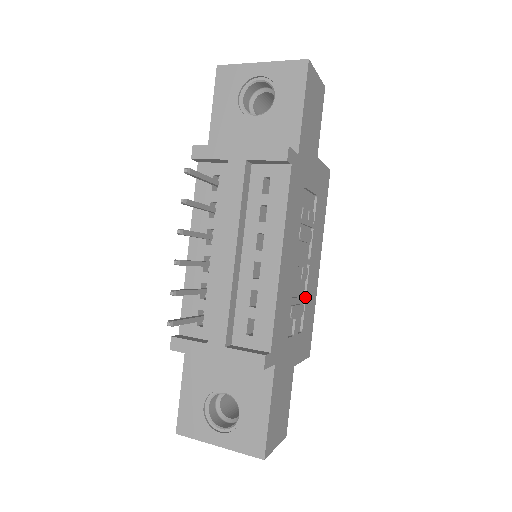
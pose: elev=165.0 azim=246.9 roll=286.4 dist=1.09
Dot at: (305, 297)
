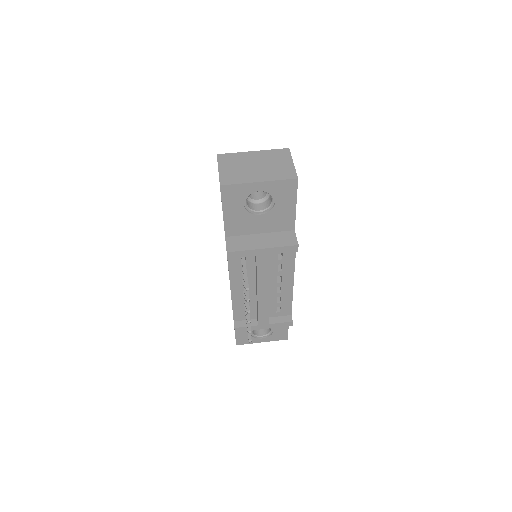
Dot at: occluded
